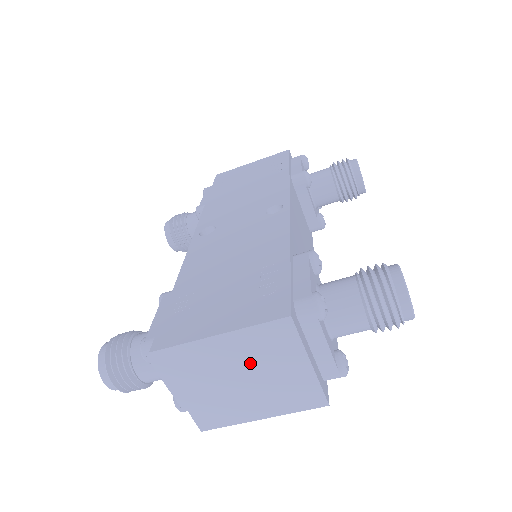
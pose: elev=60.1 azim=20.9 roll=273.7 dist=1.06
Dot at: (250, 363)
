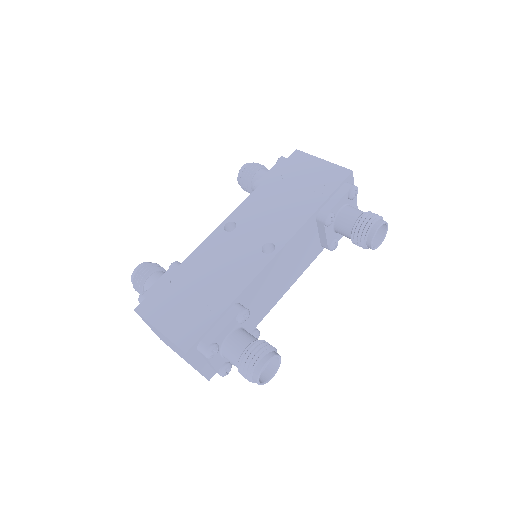
Dot at: (174, 346)
